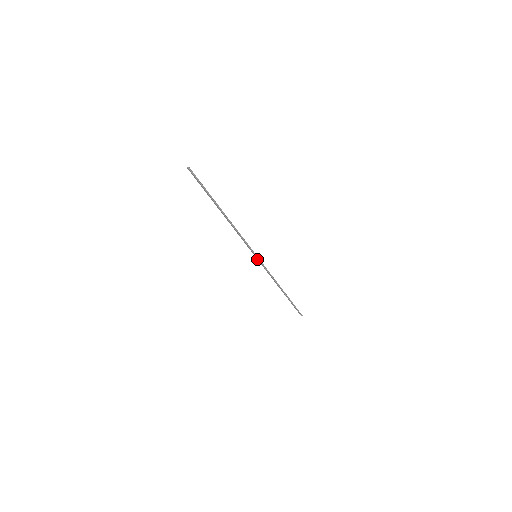
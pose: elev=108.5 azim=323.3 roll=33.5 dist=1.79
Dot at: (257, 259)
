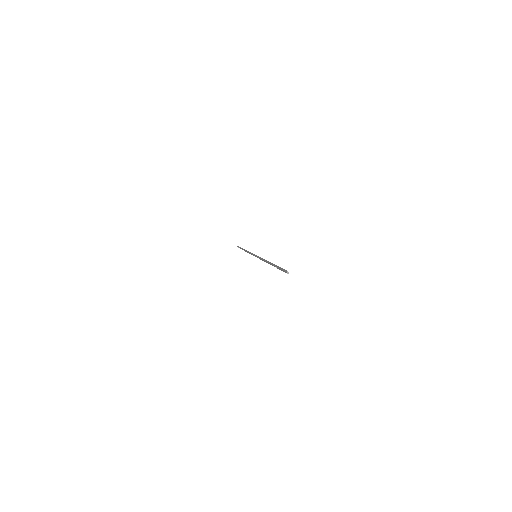
Dot at: (254, 255)
